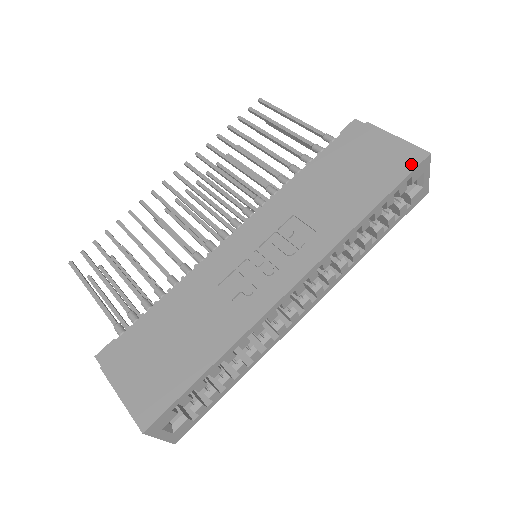
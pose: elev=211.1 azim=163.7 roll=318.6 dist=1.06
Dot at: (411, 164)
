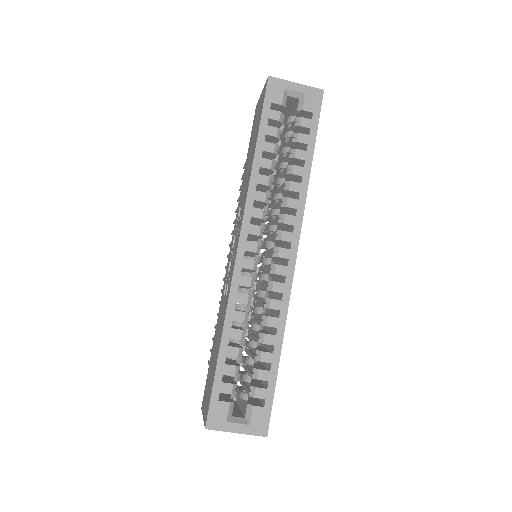
Dot at: (264, 97)
